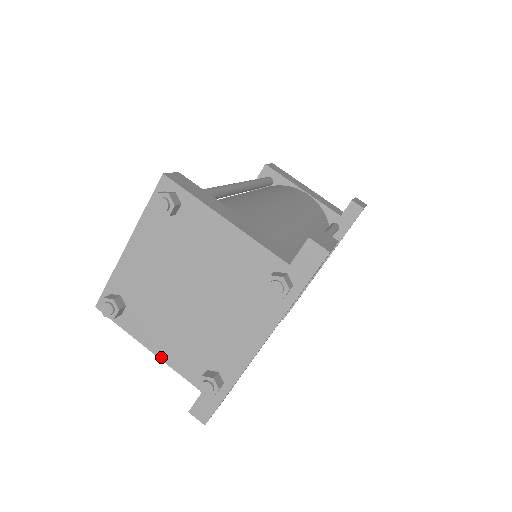
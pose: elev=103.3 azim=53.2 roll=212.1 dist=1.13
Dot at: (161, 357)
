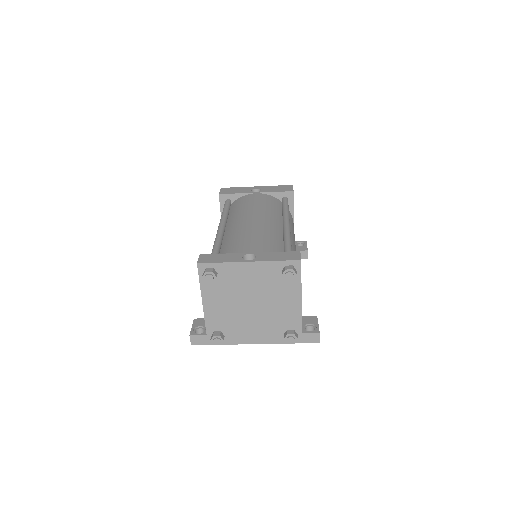
Dot at: (205, 309)
